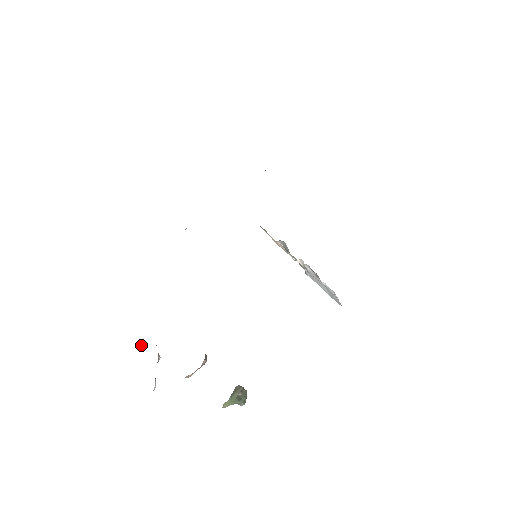
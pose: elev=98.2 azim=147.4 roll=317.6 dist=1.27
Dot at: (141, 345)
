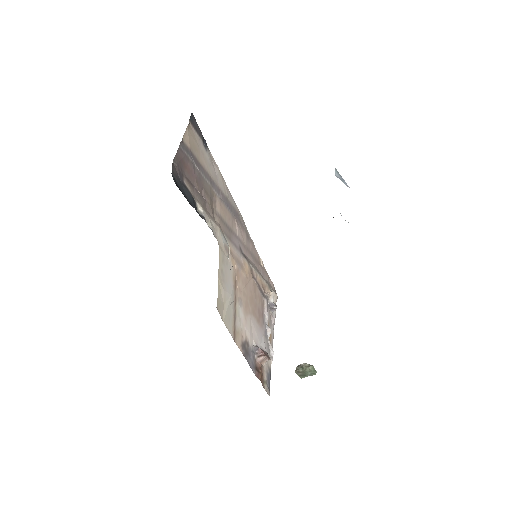
Dot at: (272, 310)
